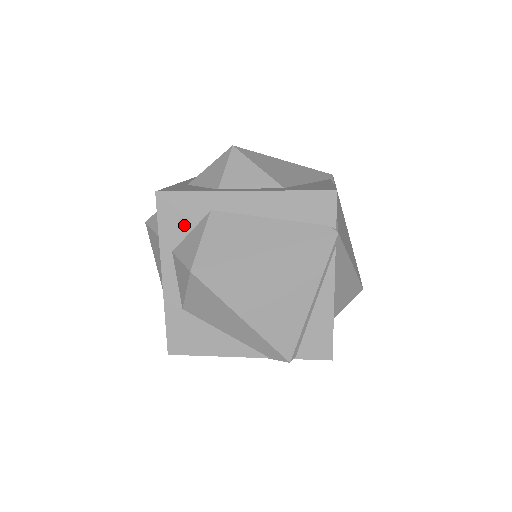
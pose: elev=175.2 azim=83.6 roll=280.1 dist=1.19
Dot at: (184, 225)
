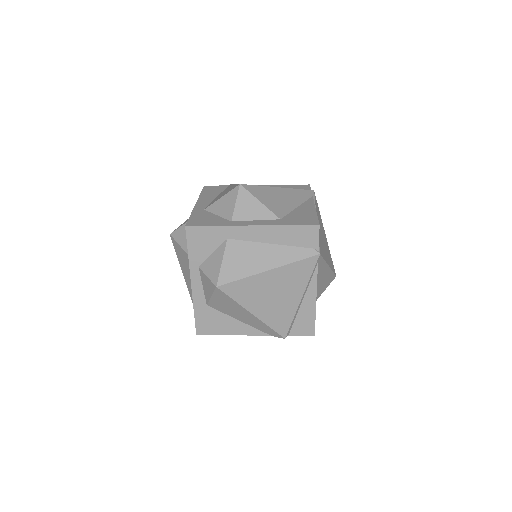
Dot at: (207, 249)
